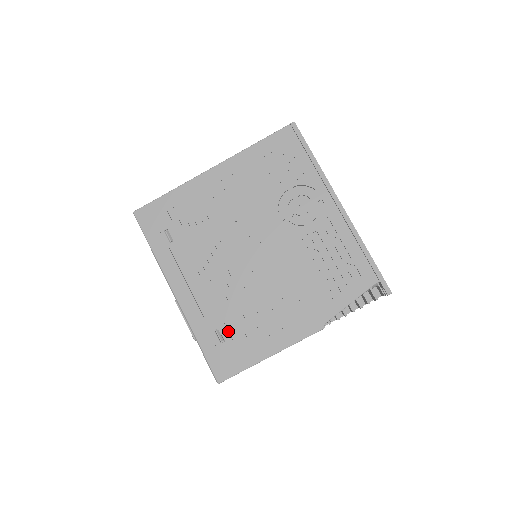
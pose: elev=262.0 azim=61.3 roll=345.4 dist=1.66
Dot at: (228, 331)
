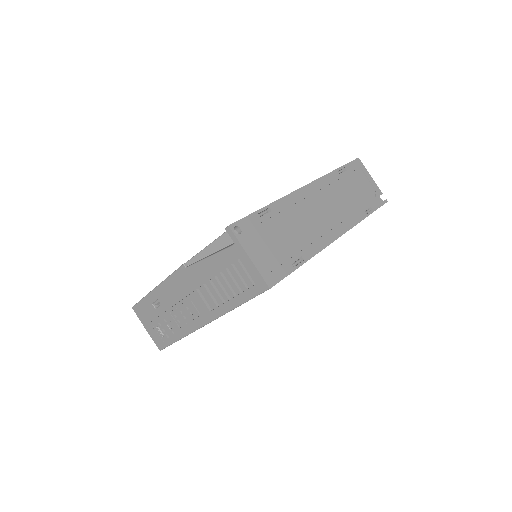
Dot at: occluded
